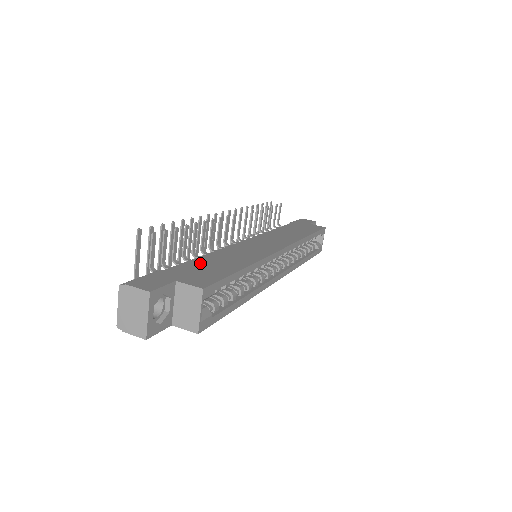
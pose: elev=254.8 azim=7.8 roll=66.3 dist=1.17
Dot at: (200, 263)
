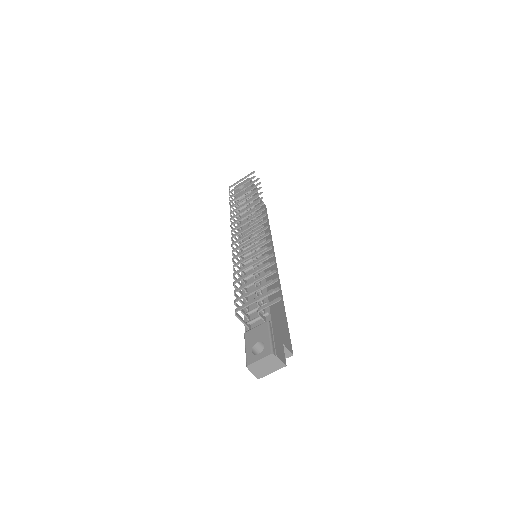
Dot at: (274, 307)
